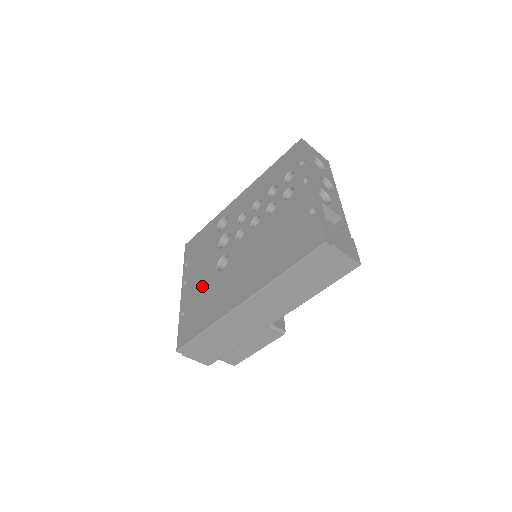
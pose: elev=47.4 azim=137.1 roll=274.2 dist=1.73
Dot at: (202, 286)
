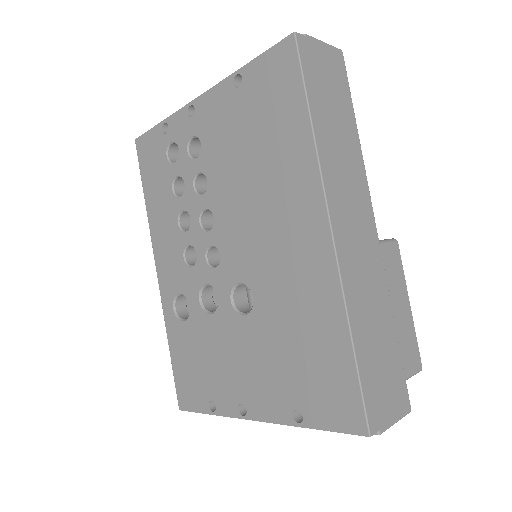
Dot at: (263, 354)
